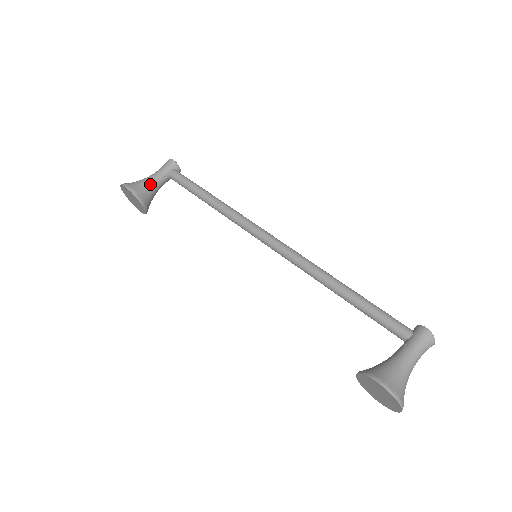
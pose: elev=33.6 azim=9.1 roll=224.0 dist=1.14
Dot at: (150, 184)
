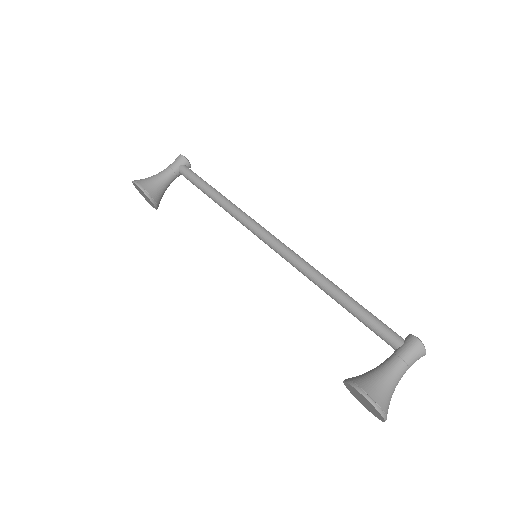
Dot at: (160, 180)
